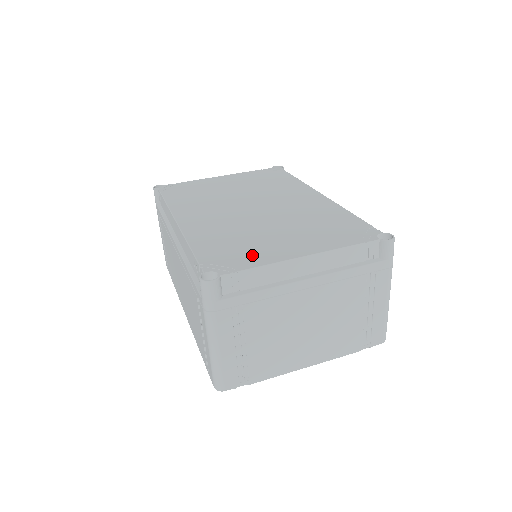
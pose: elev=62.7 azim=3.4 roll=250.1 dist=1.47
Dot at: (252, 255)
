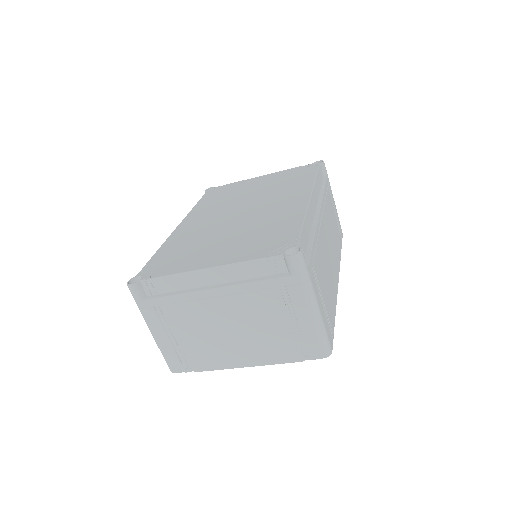
Dot at: (179, 263)
